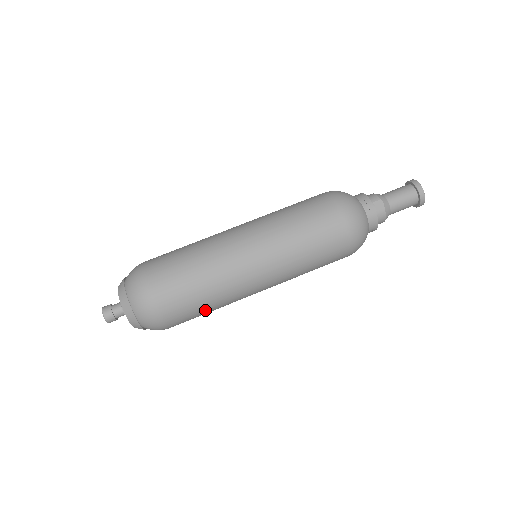
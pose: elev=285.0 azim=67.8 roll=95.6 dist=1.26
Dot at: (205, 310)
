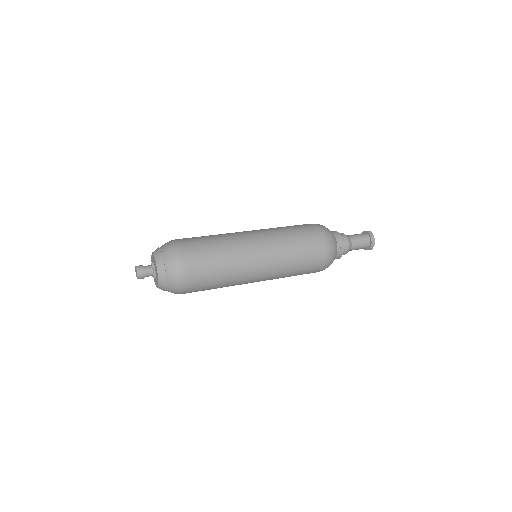
Dot at: (216, 266)
